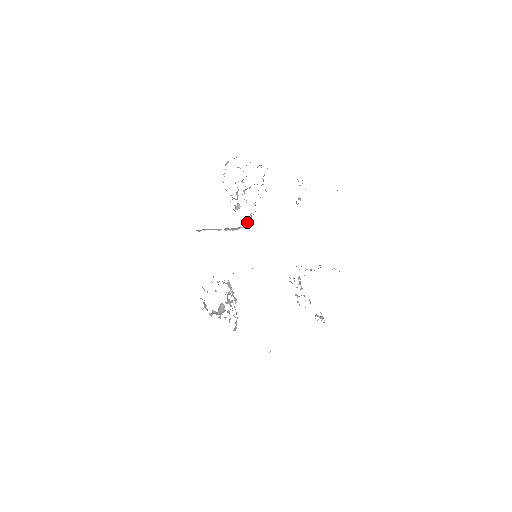
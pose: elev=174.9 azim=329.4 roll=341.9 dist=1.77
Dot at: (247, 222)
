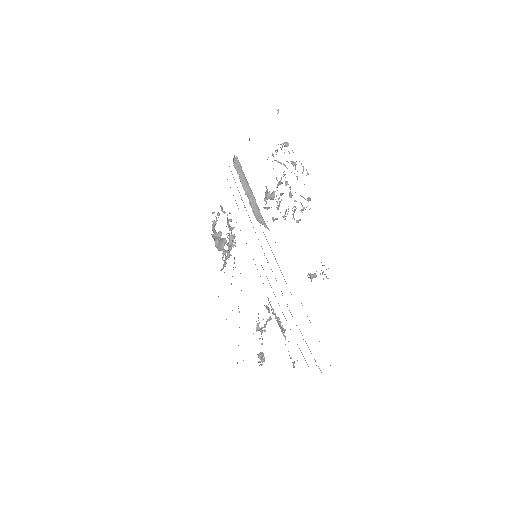
Dot at: occluded
